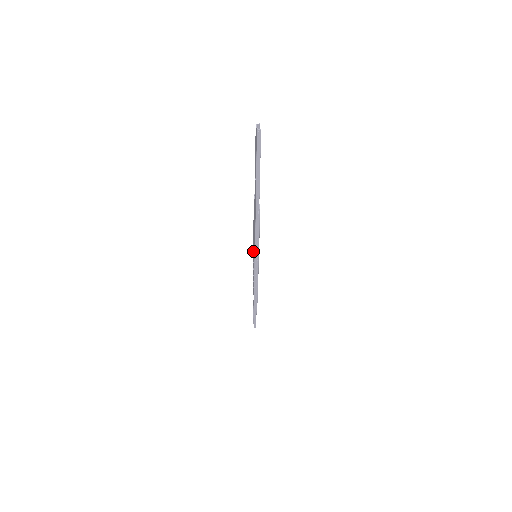
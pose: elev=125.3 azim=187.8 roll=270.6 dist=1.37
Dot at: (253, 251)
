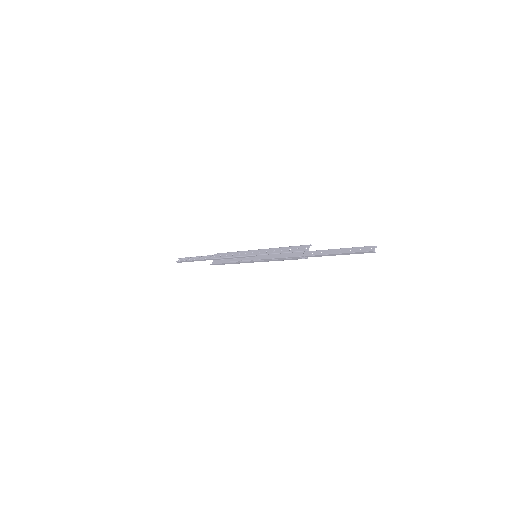
Dot at: (257, 251)
